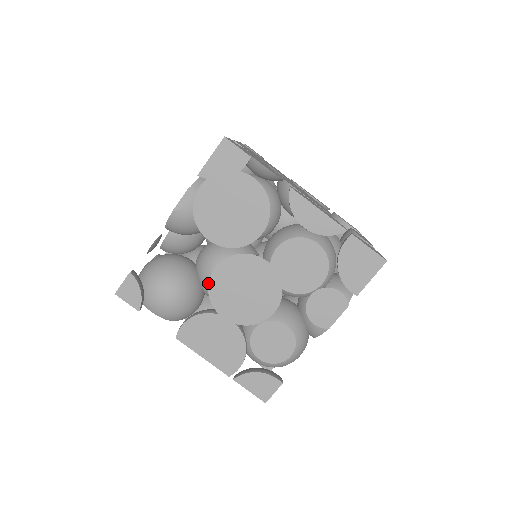
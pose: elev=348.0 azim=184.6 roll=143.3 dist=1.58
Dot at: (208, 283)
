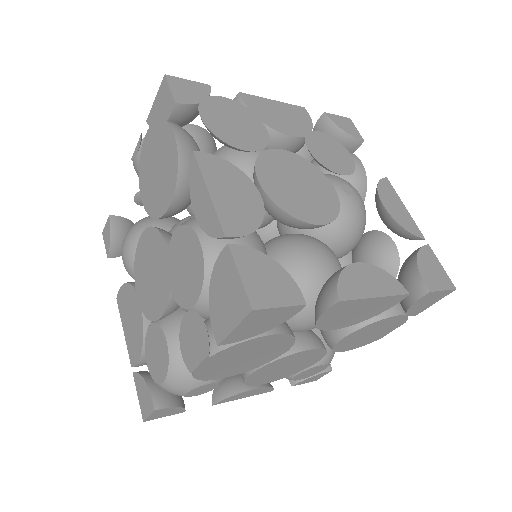
Dot at: (136, 251)
